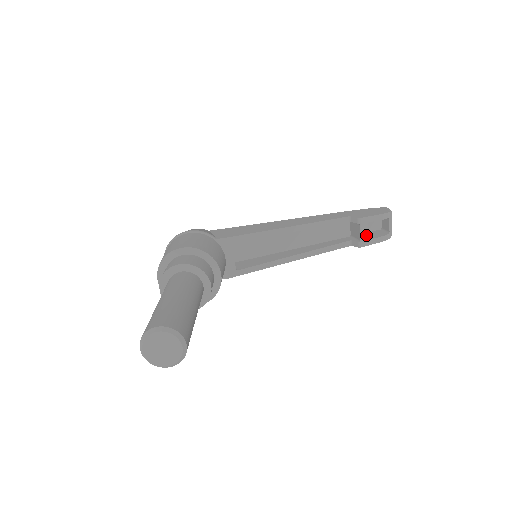
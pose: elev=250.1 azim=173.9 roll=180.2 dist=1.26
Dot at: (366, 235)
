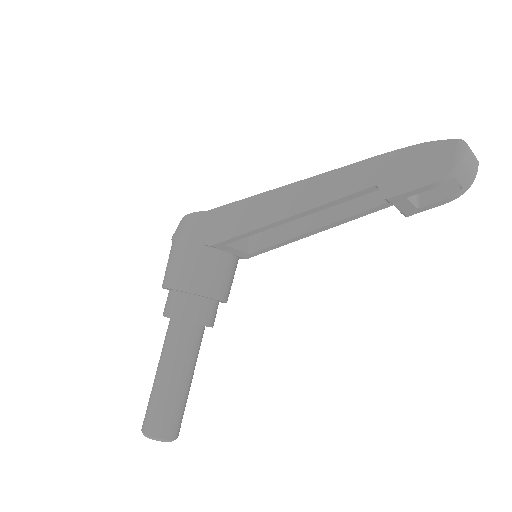
Dot at: (410, 207)
